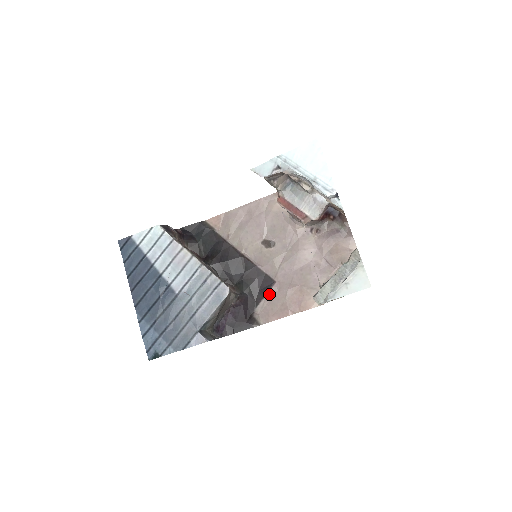
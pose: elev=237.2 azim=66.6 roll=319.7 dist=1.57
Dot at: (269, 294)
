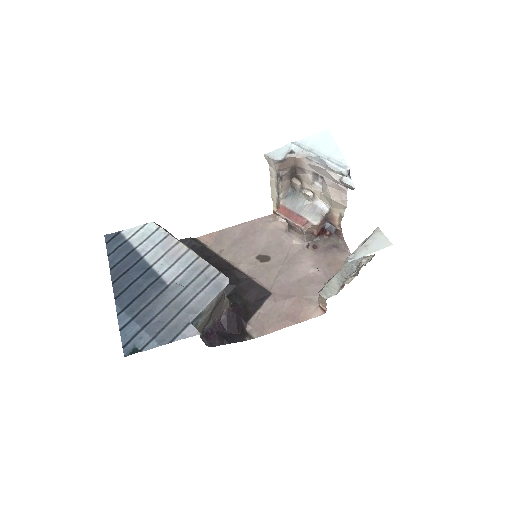
Dot at: (264, 305)
